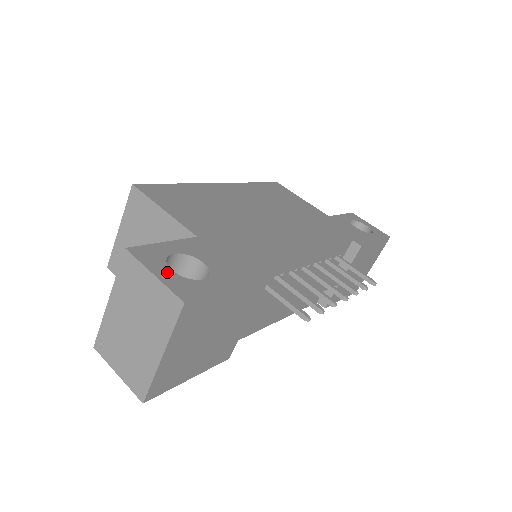
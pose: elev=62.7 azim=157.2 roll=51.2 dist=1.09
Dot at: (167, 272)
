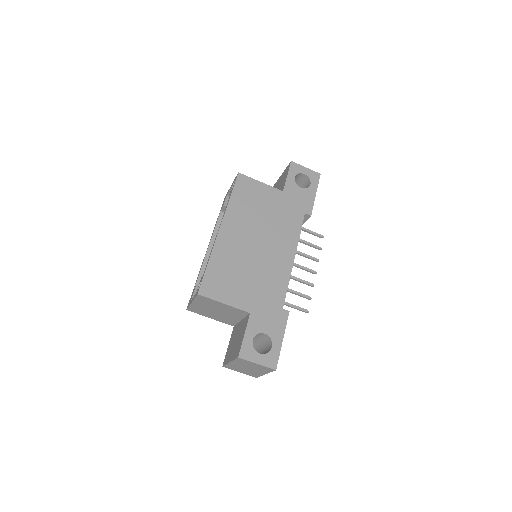
Dot at: (260, 357)
